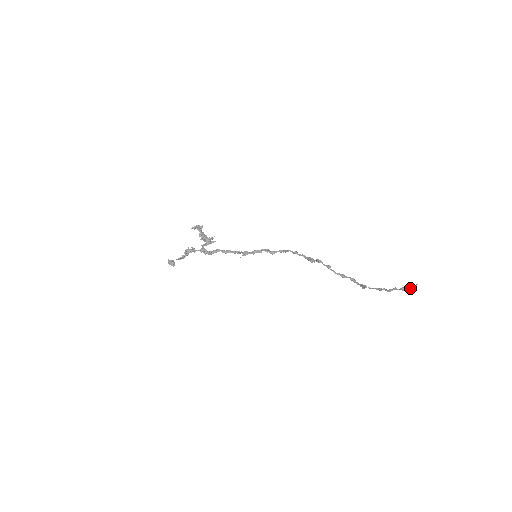
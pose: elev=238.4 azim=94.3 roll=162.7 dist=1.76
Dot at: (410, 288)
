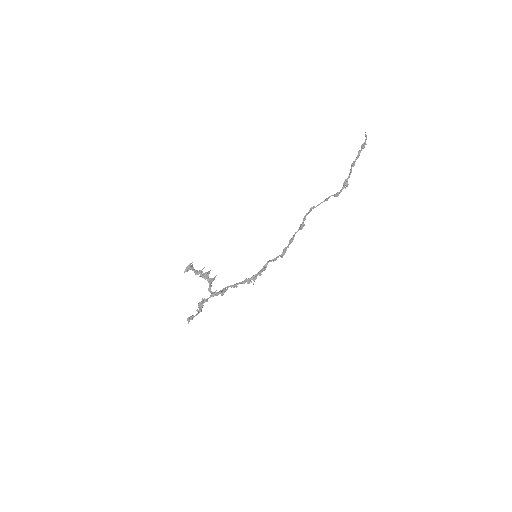
Dot at: (365, 139)
